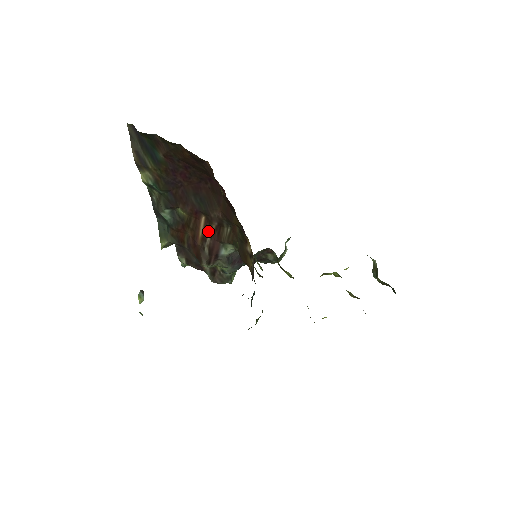
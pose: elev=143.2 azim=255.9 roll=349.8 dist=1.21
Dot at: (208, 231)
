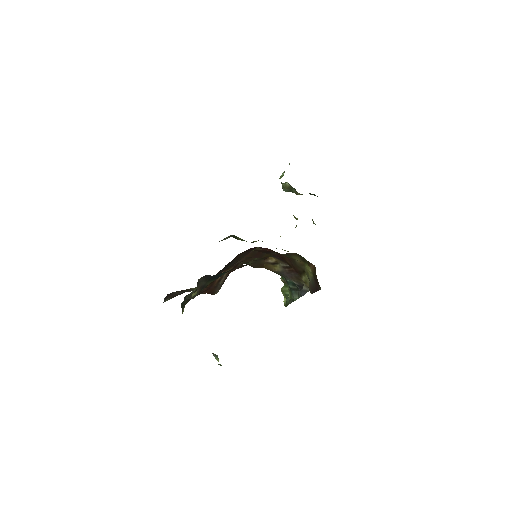
Dot at: (225, 274)
